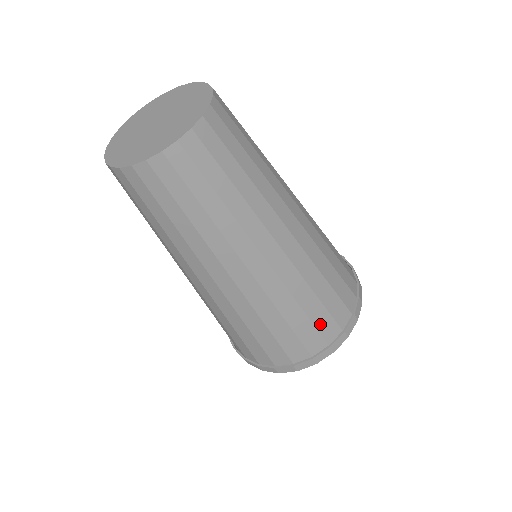
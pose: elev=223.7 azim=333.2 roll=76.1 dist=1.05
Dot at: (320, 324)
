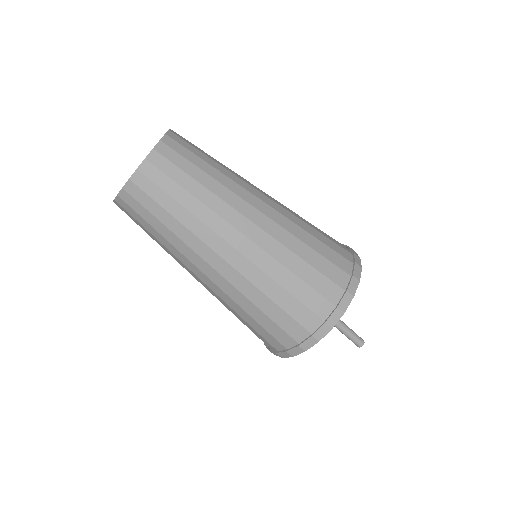
Dot at: (296, 314)
